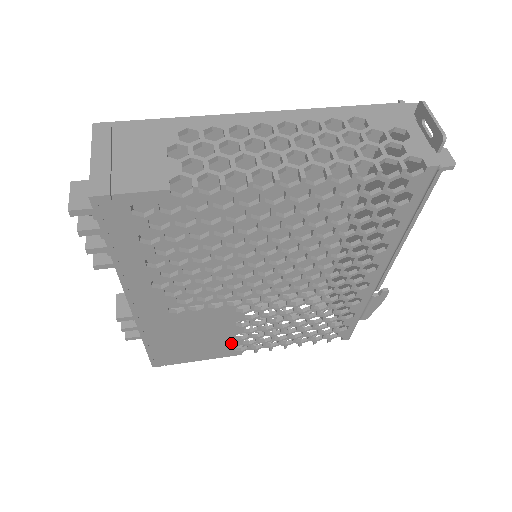
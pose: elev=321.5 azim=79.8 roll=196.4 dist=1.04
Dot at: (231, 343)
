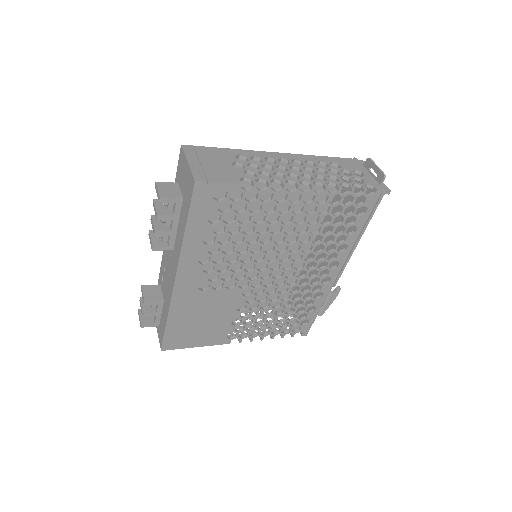
Dot at: (227, 329)
